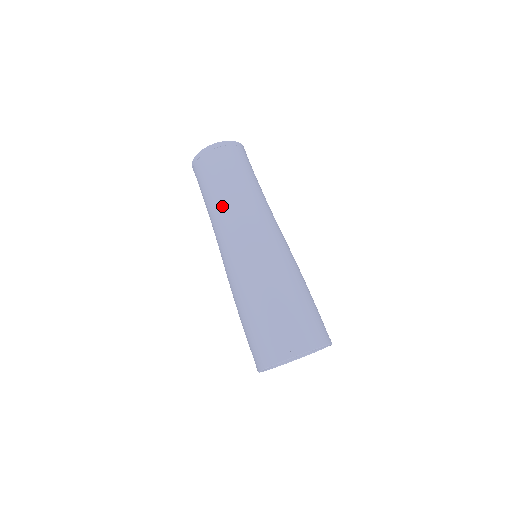
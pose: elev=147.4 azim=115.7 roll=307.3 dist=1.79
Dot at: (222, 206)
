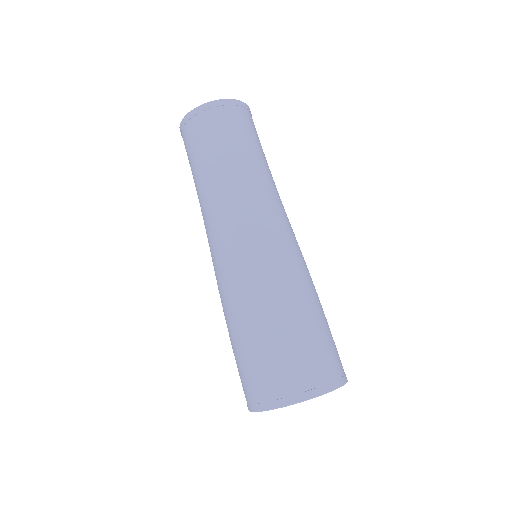
Dot at: (255, 177)
